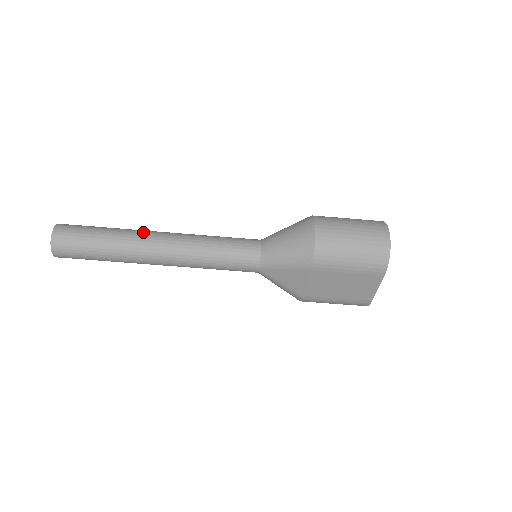
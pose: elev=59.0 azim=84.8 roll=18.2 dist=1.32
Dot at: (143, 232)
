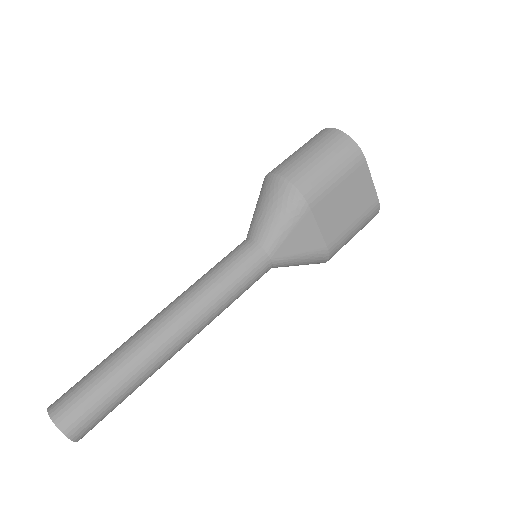
Dot at: (140, 330)
